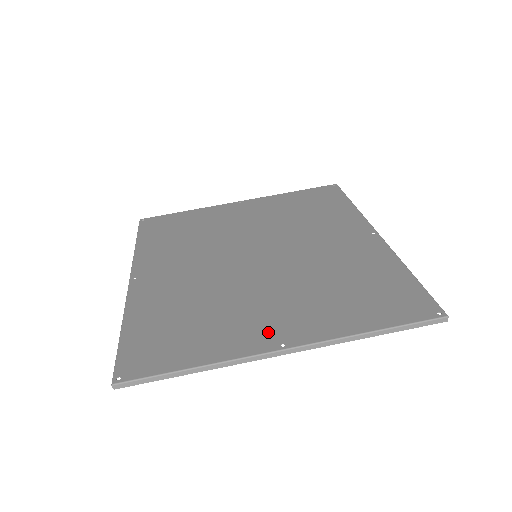
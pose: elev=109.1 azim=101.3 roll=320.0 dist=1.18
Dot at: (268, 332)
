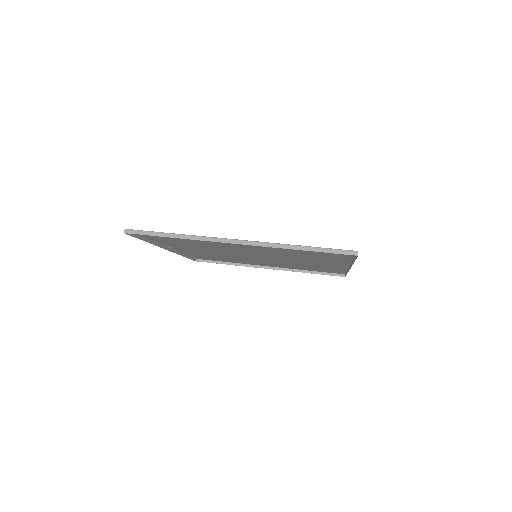
Dot at: occluded
